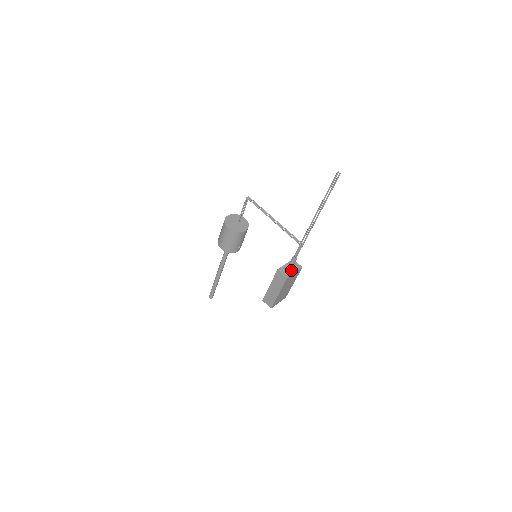
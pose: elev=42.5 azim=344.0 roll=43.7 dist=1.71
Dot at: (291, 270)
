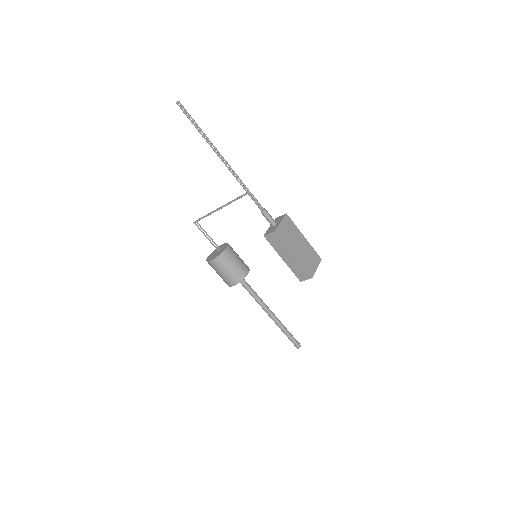
Dot at: (276, 224)
